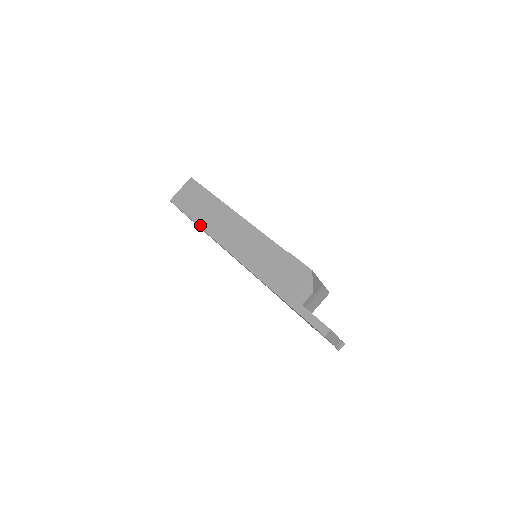
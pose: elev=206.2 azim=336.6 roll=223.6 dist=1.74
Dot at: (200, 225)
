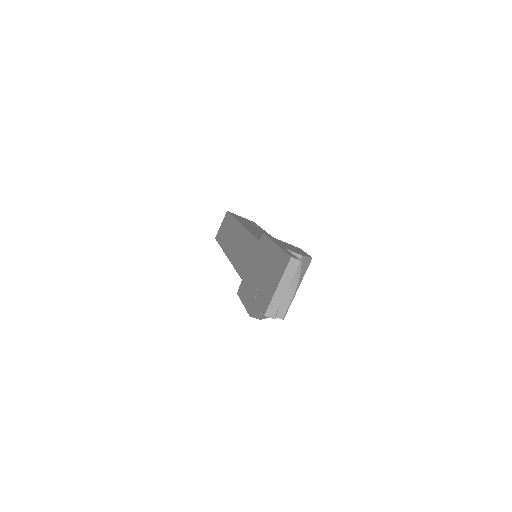
Dot at: occluded
